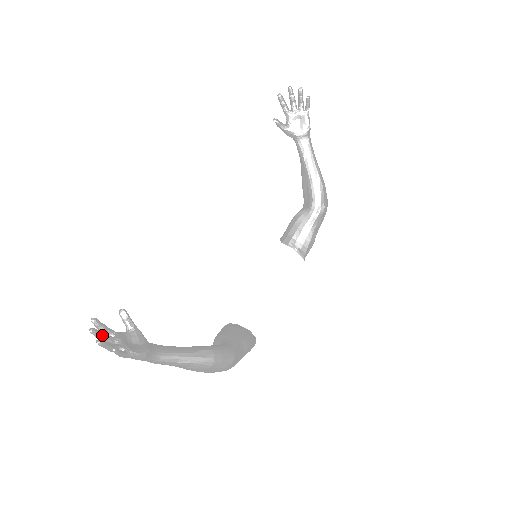
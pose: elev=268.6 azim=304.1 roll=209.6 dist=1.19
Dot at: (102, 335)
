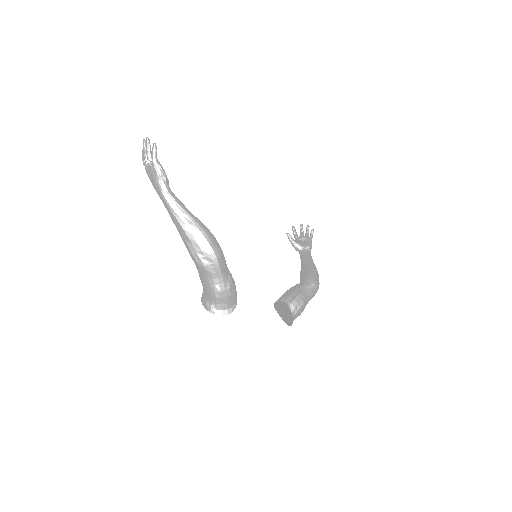
Dot at: occluded
